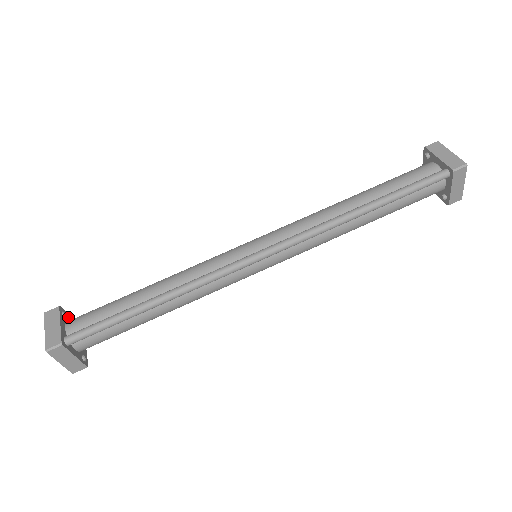
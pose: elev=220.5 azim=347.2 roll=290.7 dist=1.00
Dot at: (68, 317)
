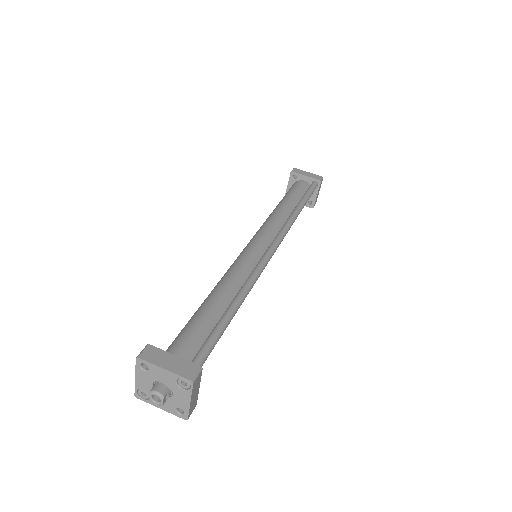
Dot at: occluded
